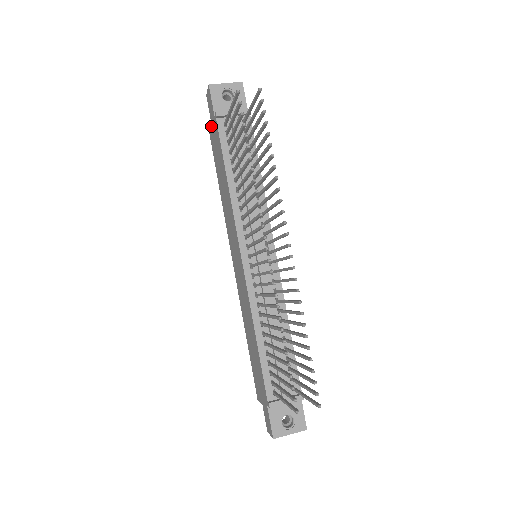
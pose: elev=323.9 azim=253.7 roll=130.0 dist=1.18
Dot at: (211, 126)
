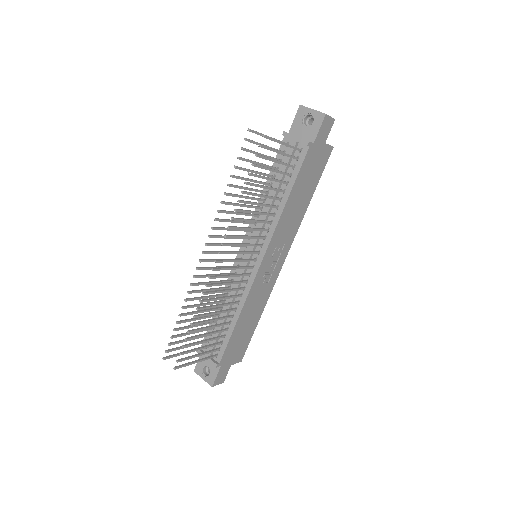
Dot at: occluded
